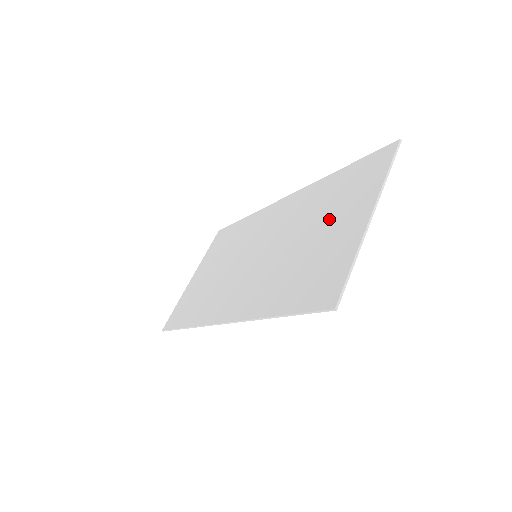
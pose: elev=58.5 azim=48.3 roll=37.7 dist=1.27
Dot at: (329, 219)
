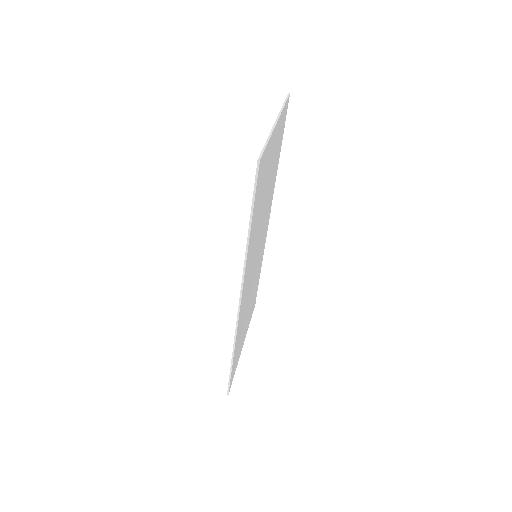
Dot at: occluded
